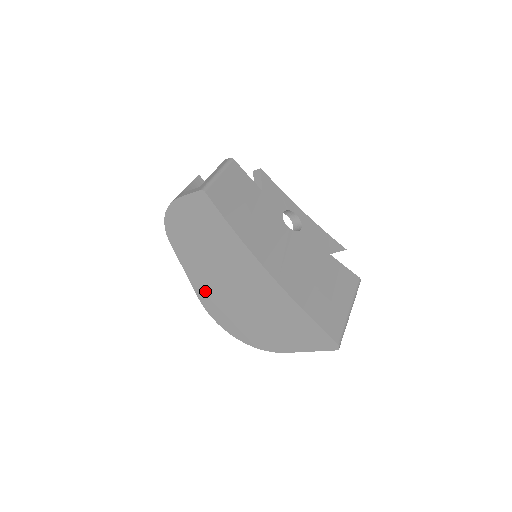
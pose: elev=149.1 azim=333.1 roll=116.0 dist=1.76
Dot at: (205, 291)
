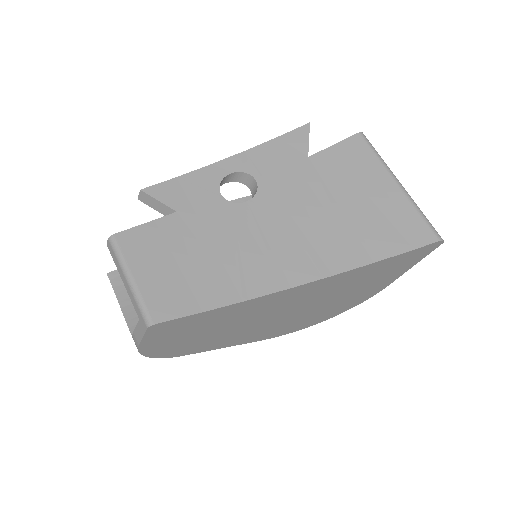
Dot at: (263, 335)
